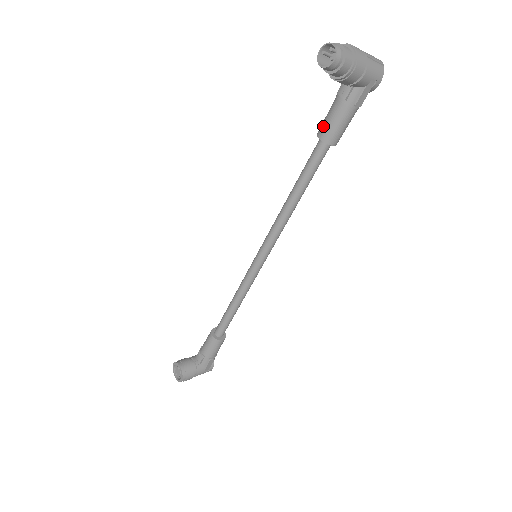
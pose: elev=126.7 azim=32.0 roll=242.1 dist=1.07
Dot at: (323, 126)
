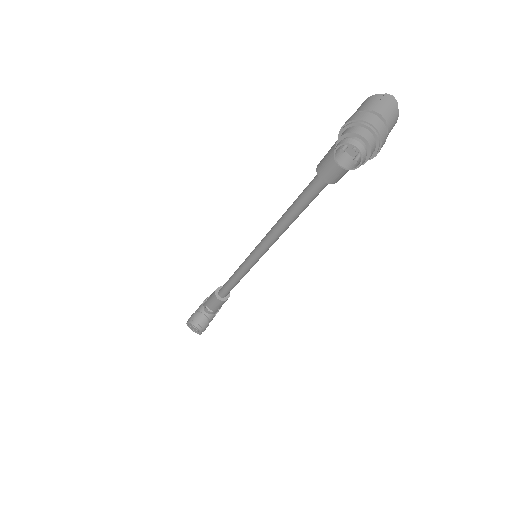
Dot at: (326, 170)
